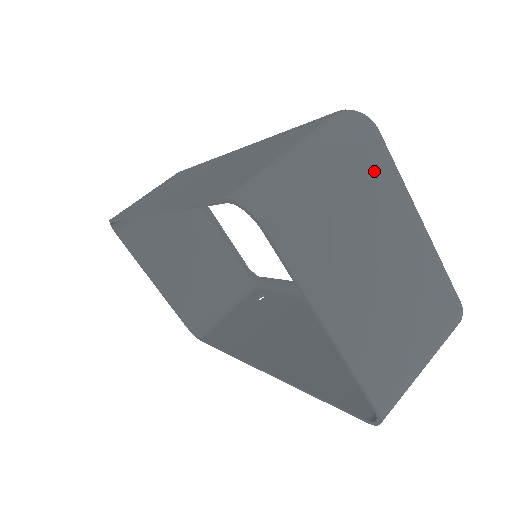
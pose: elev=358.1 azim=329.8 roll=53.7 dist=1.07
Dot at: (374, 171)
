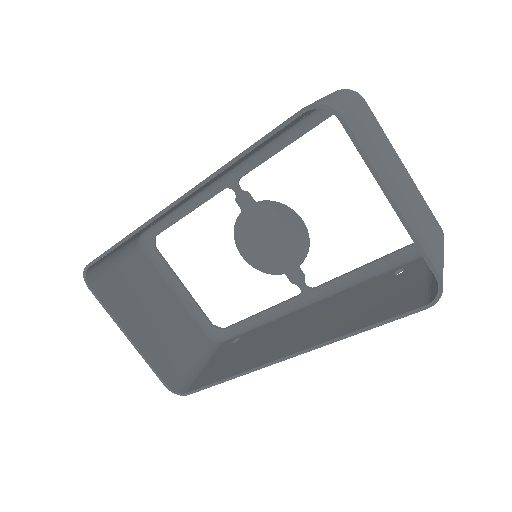
Dot at: (372, 119)
